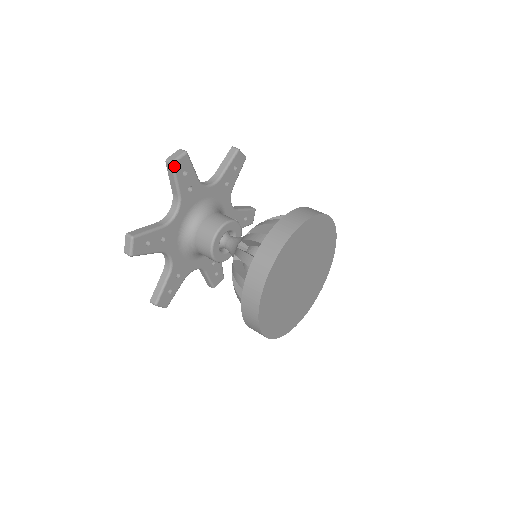
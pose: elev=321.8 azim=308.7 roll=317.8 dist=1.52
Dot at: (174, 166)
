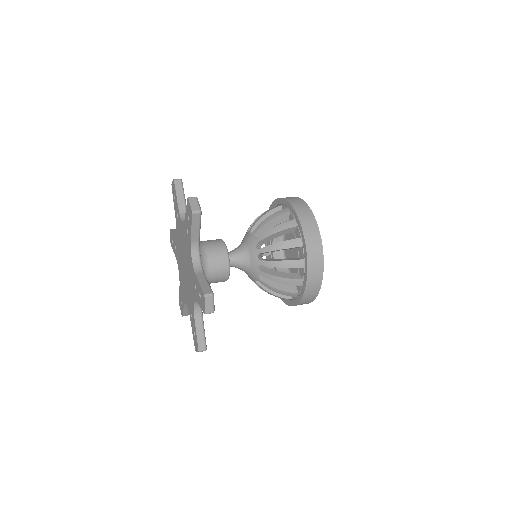
Dot at: (182, 183)
